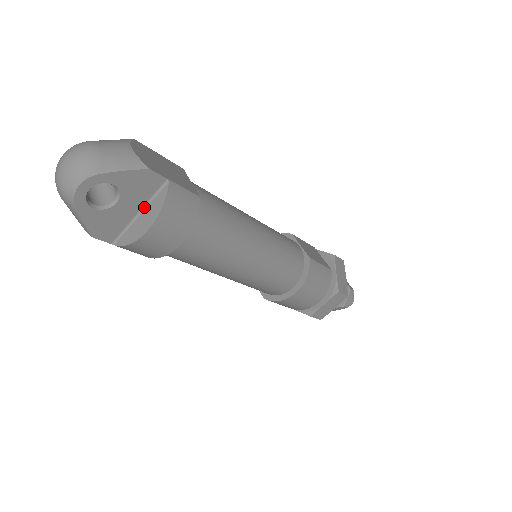
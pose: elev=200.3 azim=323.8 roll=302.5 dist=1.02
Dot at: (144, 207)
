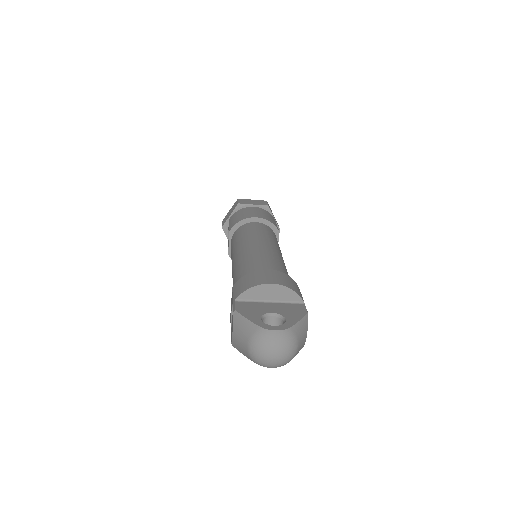
Dot at: occluded
